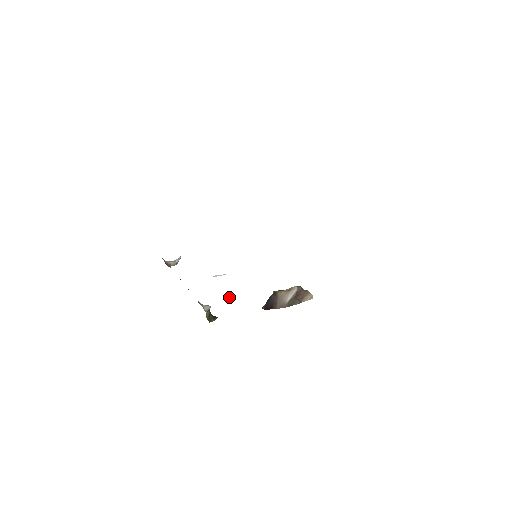
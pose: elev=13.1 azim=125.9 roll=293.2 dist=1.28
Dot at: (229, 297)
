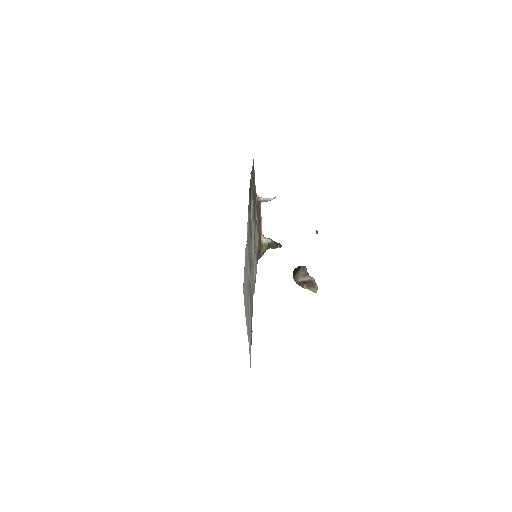
Dot at: (316, 232)
